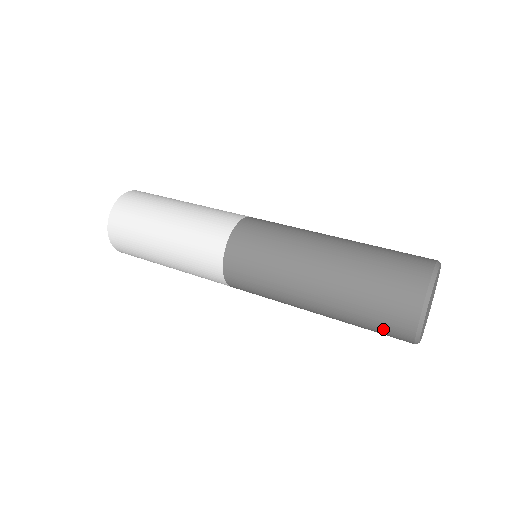
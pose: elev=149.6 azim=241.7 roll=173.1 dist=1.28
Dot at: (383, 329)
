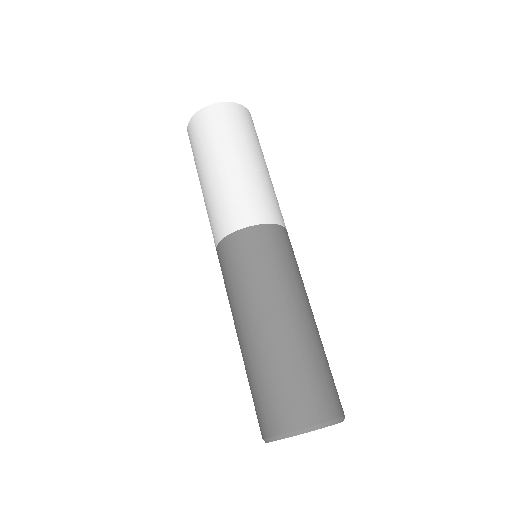
Dot at: (255, 408)
